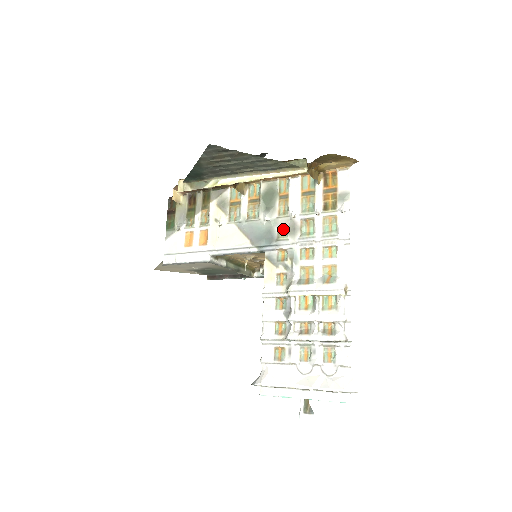
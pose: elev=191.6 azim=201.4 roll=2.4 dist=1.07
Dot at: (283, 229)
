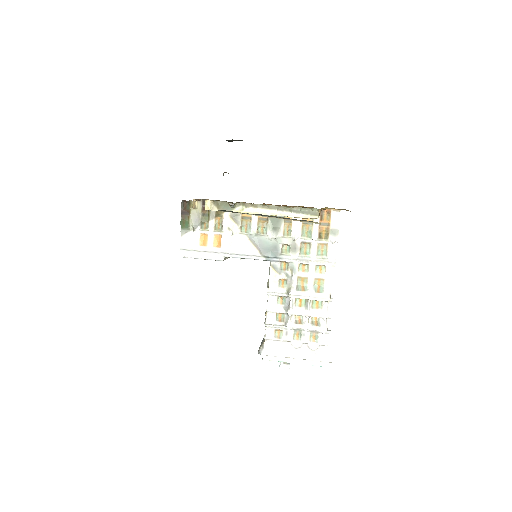
Dot at: (286, 246)
